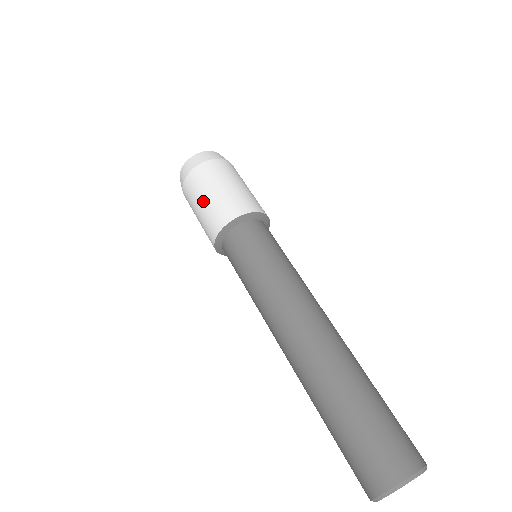
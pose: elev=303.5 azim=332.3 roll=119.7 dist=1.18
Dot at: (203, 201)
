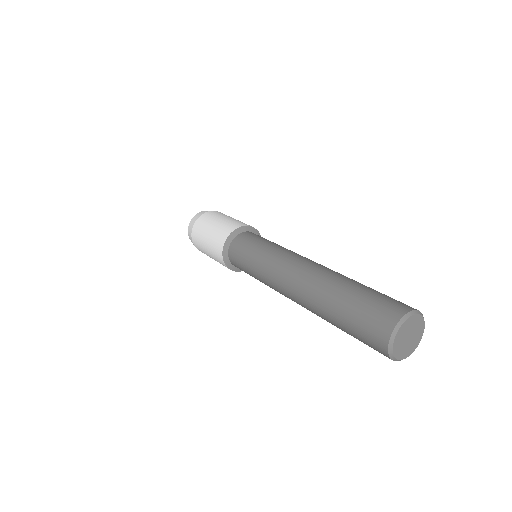
Dot at: (223, 219)
